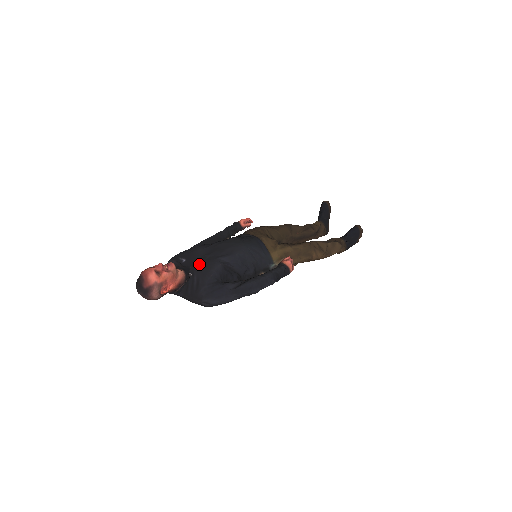
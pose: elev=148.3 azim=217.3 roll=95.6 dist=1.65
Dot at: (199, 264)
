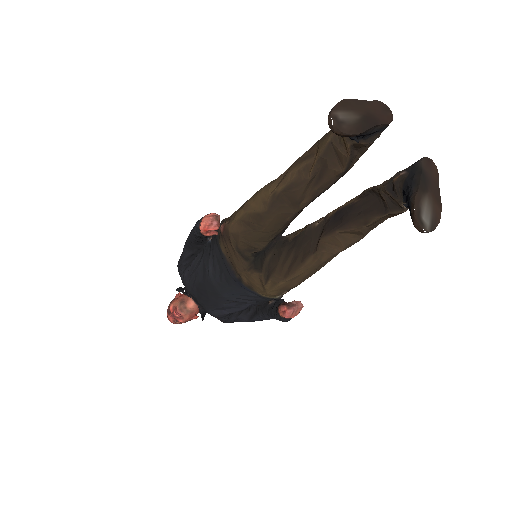
Dot at: (200, 305)
